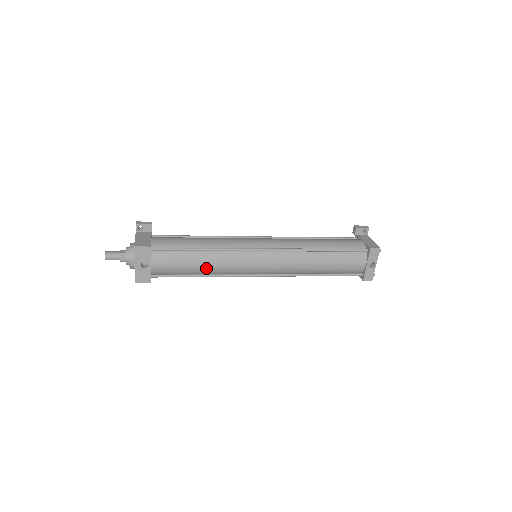
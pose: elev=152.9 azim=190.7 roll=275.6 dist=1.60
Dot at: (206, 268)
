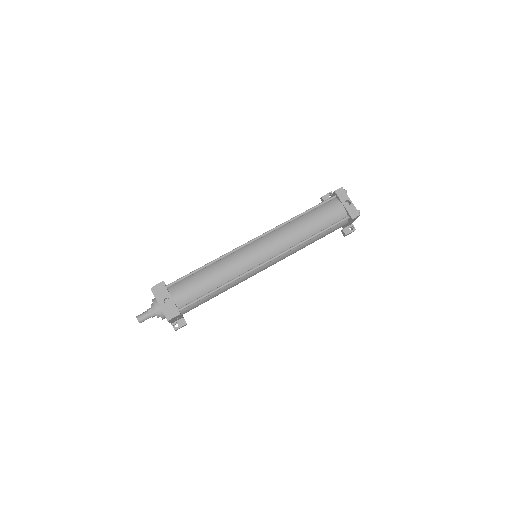
Dot at: (217, 278)
